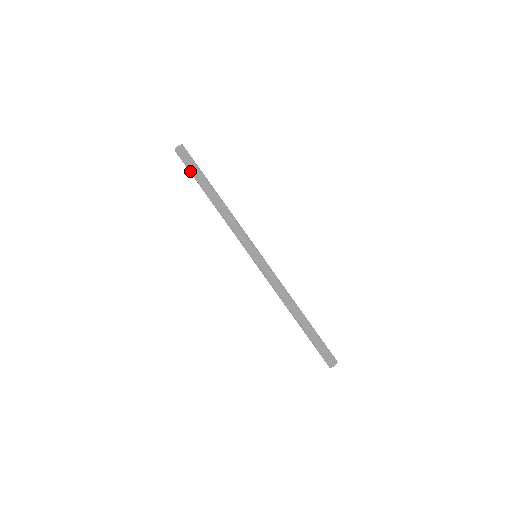
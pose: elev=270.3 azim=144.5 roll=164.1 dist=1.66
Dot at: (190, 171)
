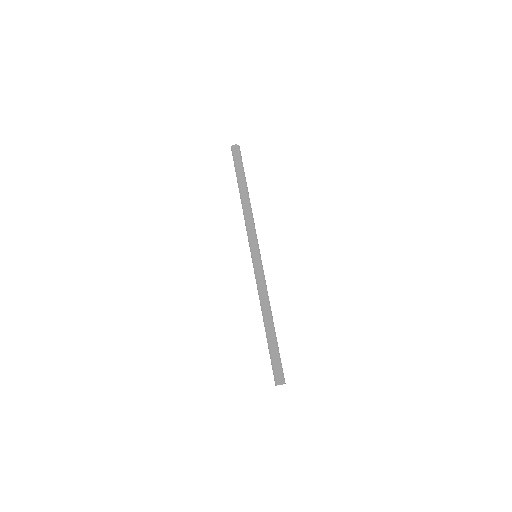
Dot at: (235, 167)
